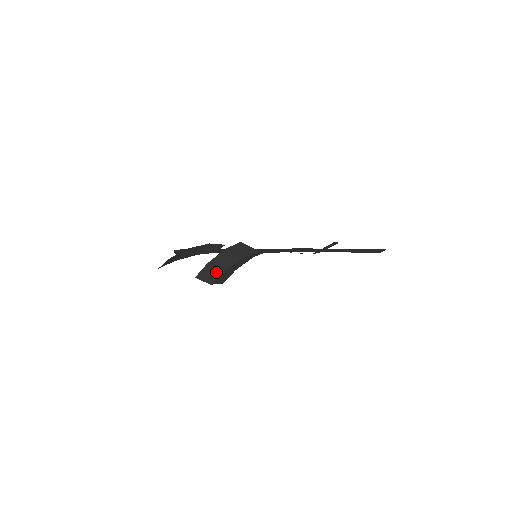
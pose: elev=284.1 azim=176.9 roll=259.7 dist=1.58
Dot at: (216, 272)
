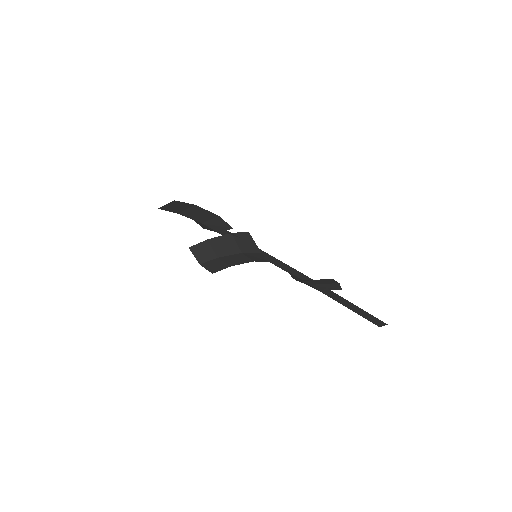
Dot at: (211, 254)
